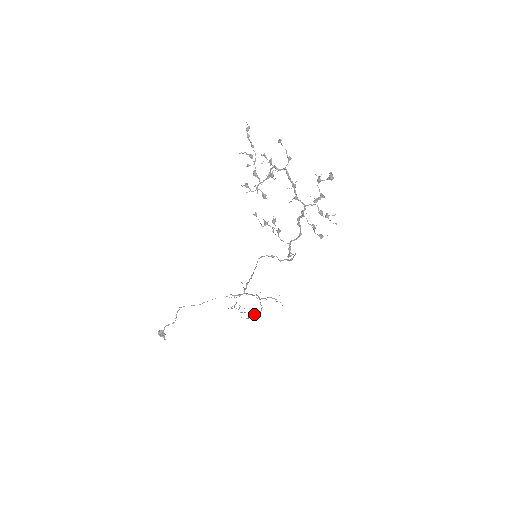
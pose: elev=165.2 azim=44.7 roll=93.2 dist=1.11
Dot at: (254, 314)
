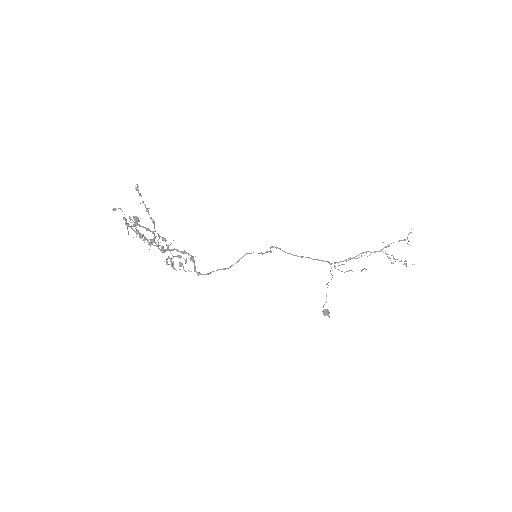
Dot at: occluded
